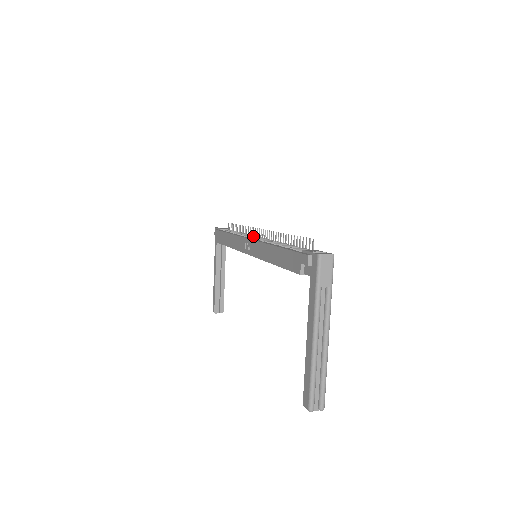
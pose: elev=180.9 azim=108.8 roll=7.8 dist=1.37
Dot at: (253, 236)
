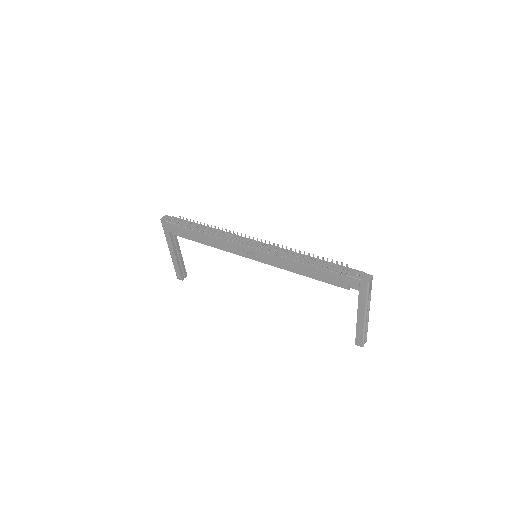
Dot at: (247, 242)
